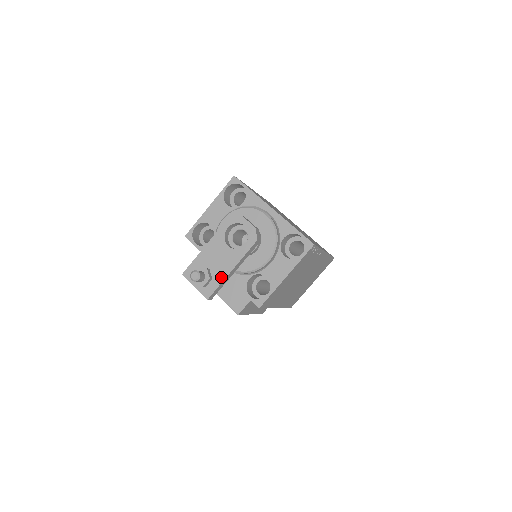
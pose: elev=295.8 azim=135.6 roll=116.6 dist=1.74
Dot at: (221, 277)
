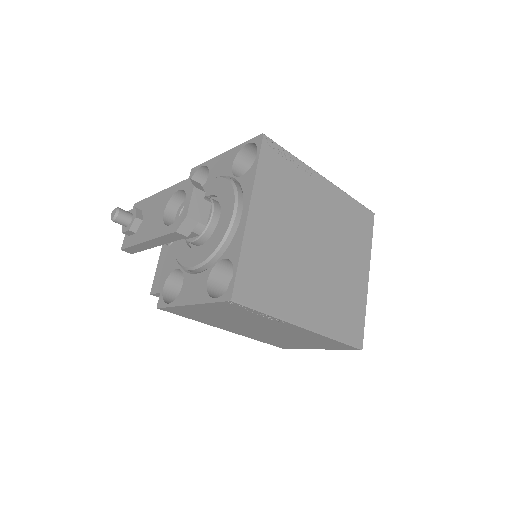
Dot at: (139, 239)
